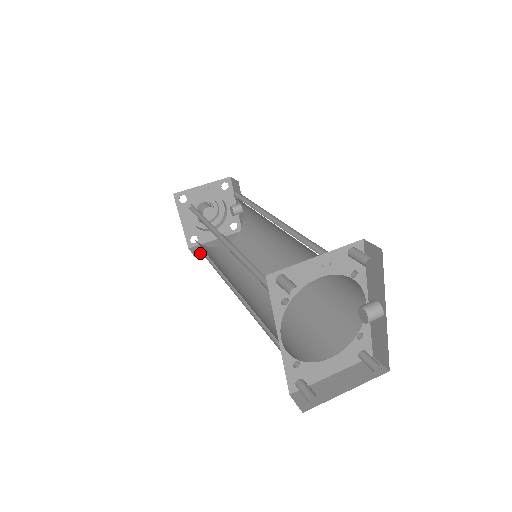
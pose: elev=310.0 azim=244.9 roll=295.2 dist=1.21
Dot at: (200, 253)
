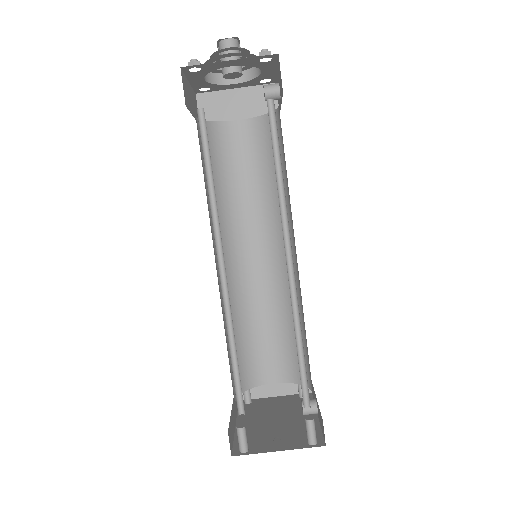
Dot at: (208, 120)
